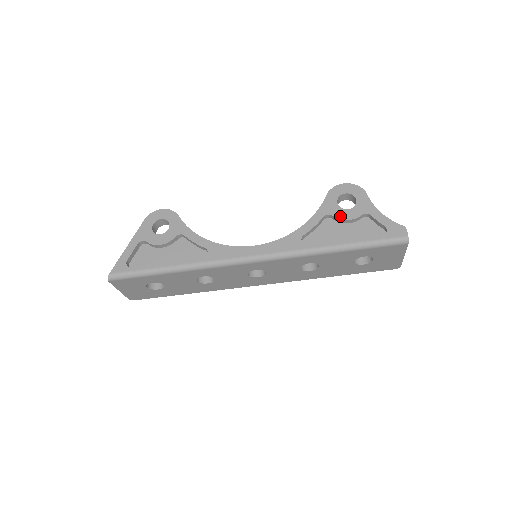
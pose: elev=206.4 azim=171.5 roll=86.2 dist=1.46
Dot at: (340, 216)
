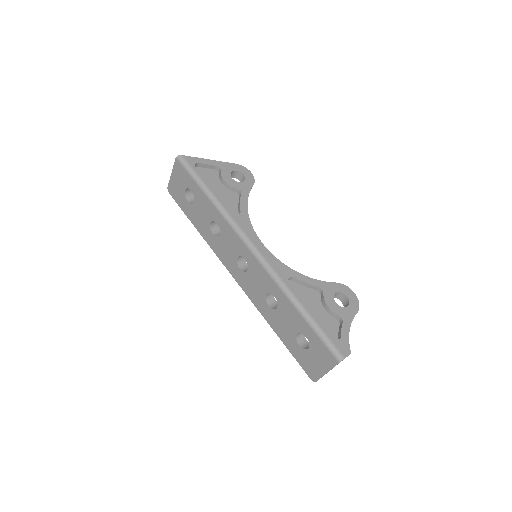
Dot at: (327, 299)
